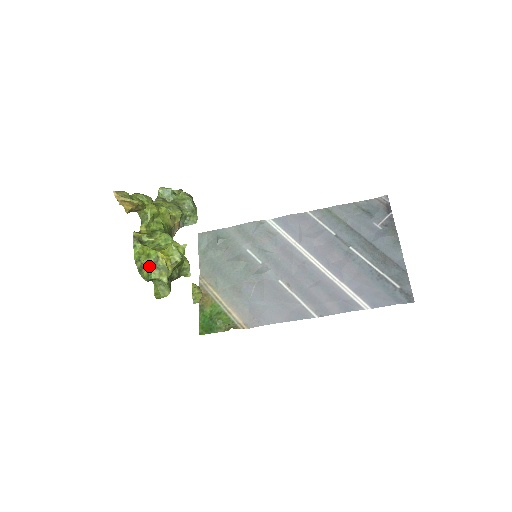
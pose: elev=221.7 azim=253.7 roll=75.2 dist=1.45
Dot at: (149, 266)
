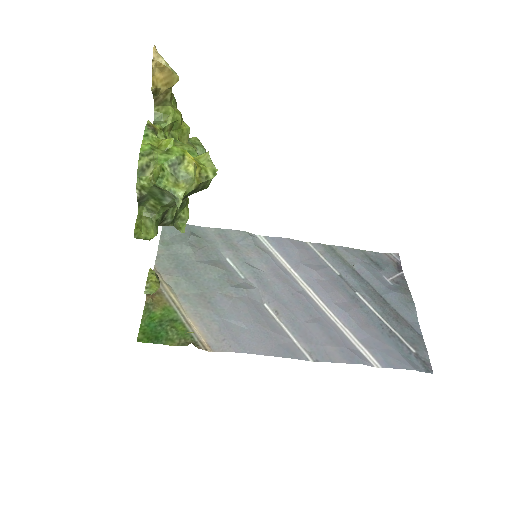
Dot at: (164, 165)
